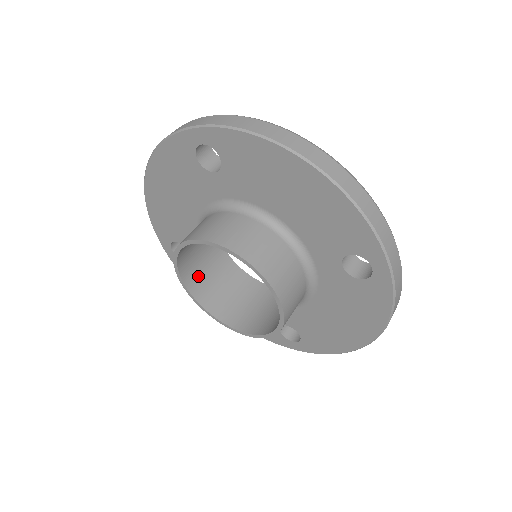
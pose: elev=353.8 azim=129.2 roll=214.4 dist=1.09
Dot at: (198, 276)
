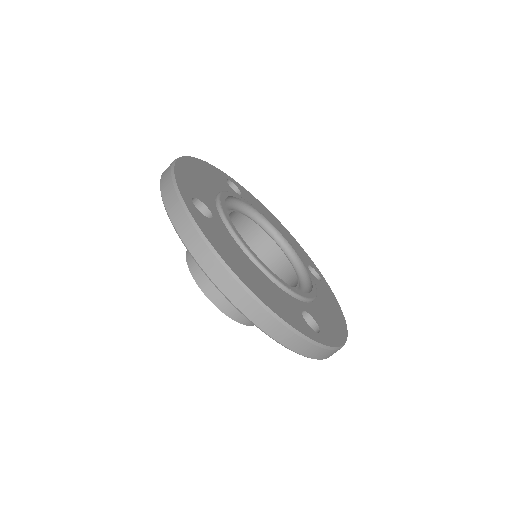
Dot at: occluded
